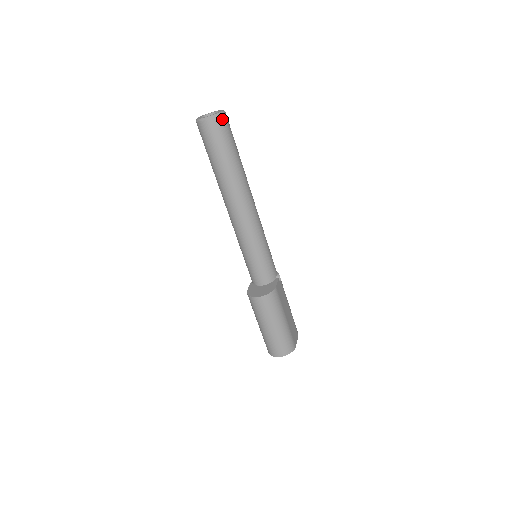
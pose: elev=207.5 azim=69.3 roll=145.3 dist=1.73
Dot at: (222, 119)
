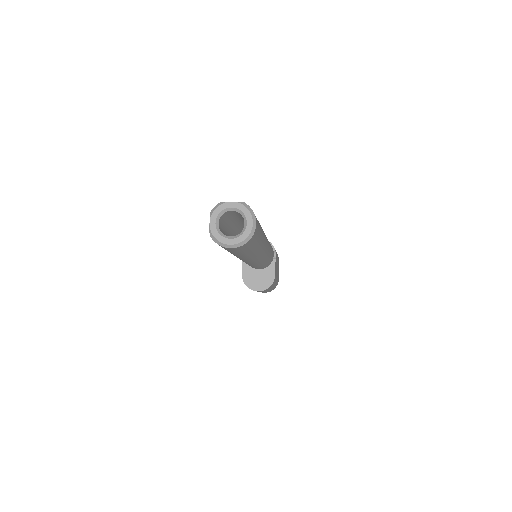
Dot at: (253, 237)
